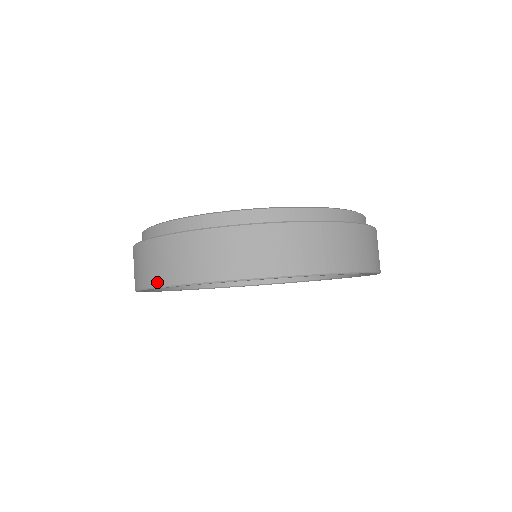
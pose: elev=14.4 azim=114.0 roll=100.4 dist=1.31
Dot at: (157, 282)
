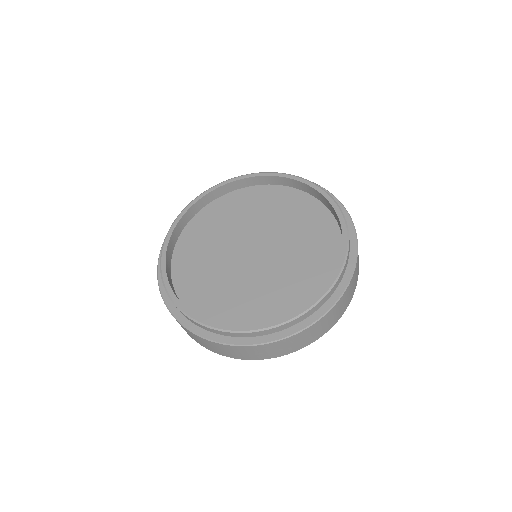
Dot at: (207, 348)
